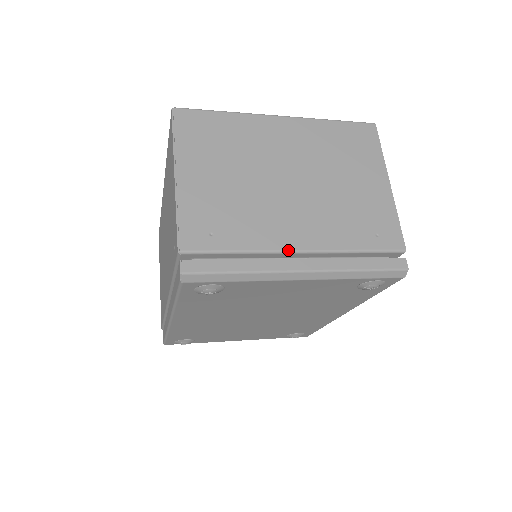
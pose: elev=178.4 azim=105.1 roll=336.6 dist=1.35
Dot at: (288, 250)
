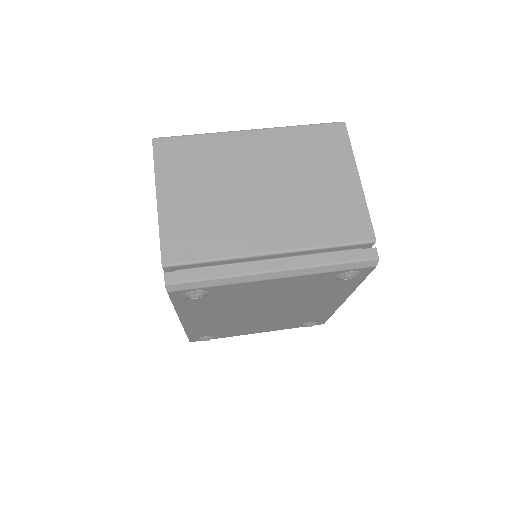
Dot at: (260, 253)
